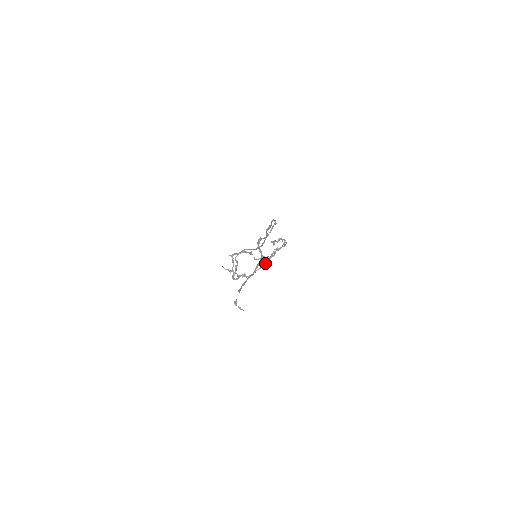
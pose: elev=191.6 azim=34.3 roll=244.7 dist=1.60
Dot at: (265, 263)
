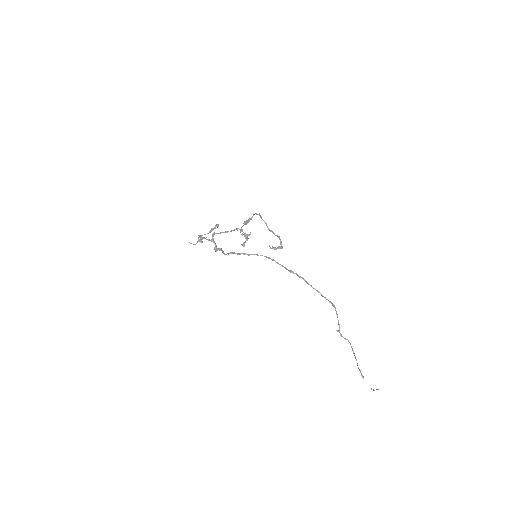
Dot at: (242, 231)
